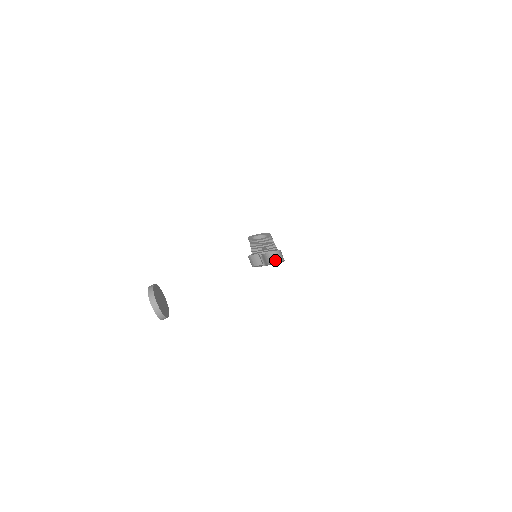
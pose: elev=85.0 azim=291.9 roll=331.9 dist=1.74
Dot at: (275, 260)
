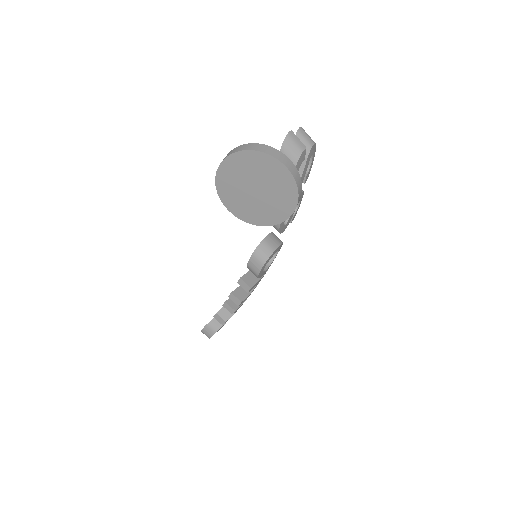
Dot at: (311, 141)
